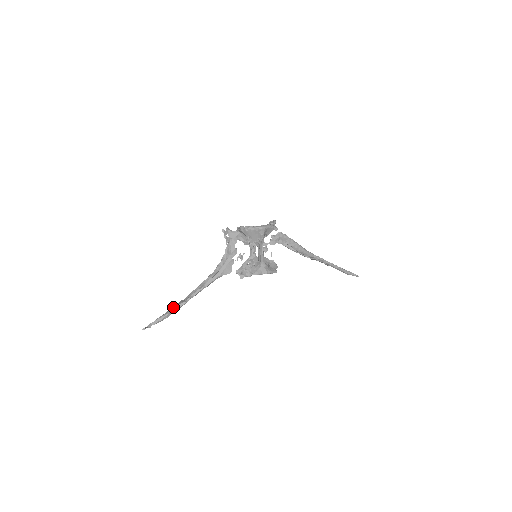
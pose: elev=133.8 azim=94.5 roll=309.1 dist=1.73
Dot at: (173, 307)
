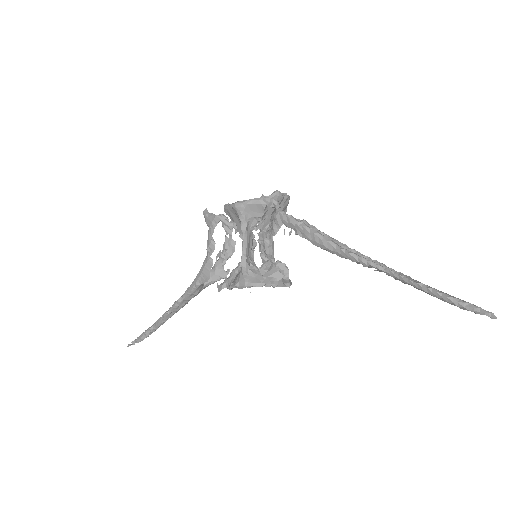
Dot at: occluded
